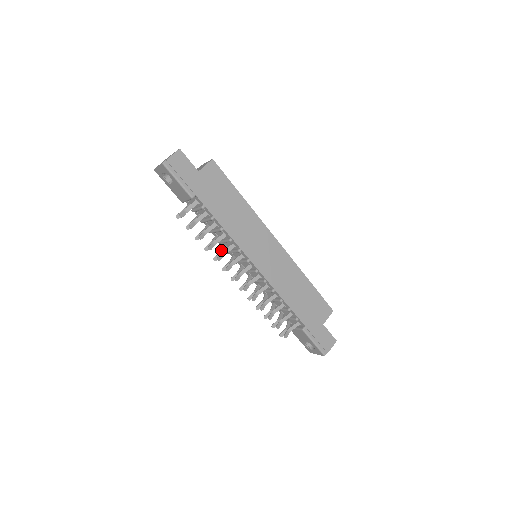
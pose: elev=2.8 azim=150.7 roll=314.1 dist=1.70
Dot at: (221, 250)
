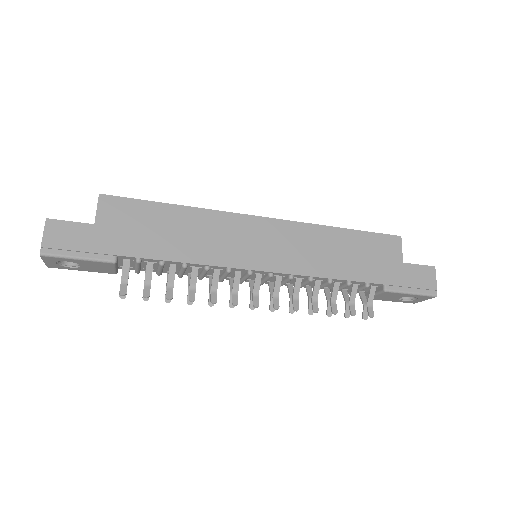
Dot at: (209, 287)
